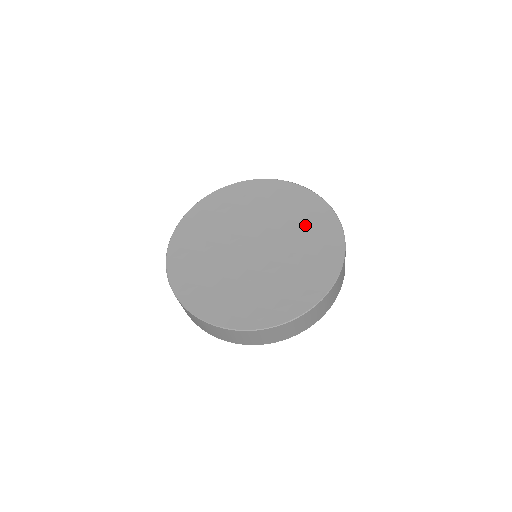
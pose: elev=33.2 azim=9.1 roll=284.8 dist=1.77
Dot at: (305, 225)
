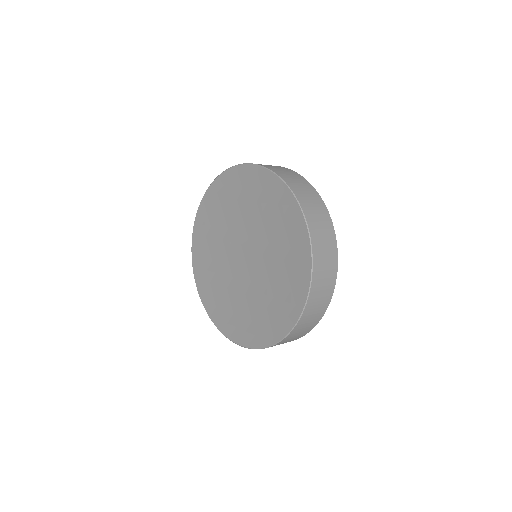
Dot at: (278, 292)
